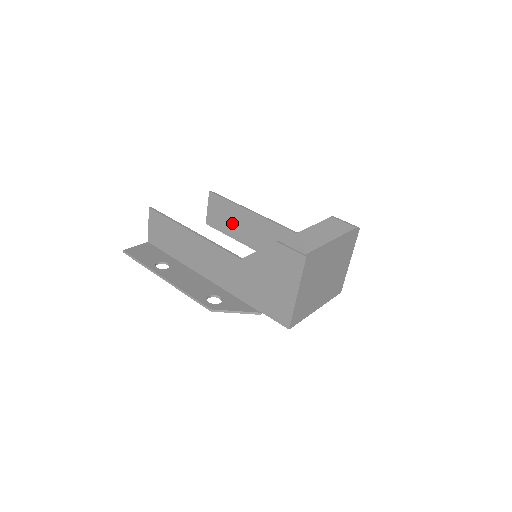
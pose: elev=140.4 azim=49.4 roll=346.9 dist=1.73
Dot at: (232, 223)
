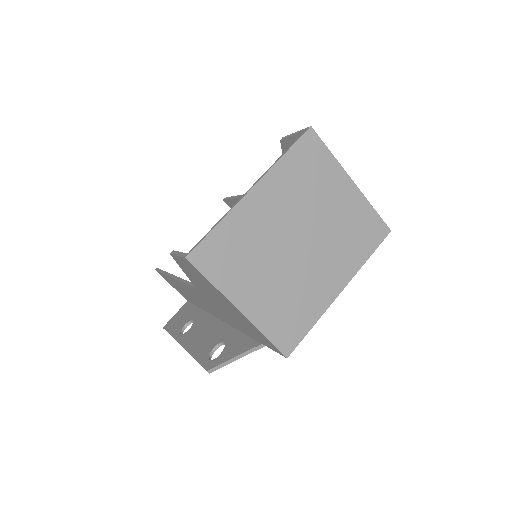
Dot at: occluded
